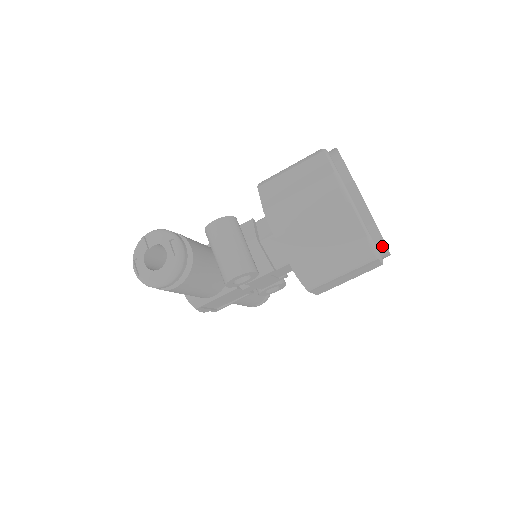
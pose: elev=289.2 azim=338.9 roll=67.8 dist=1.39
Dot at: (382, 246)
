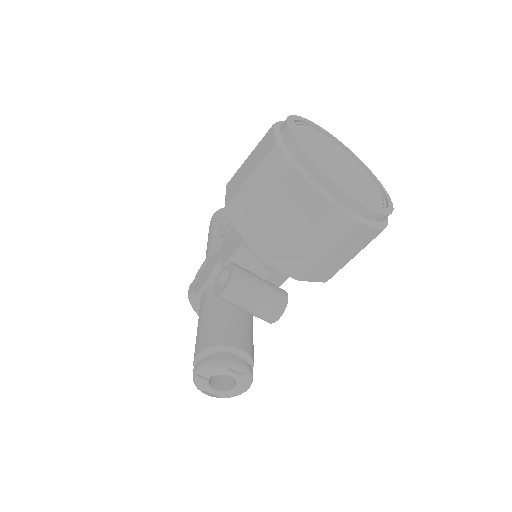
Dot at: occluded
